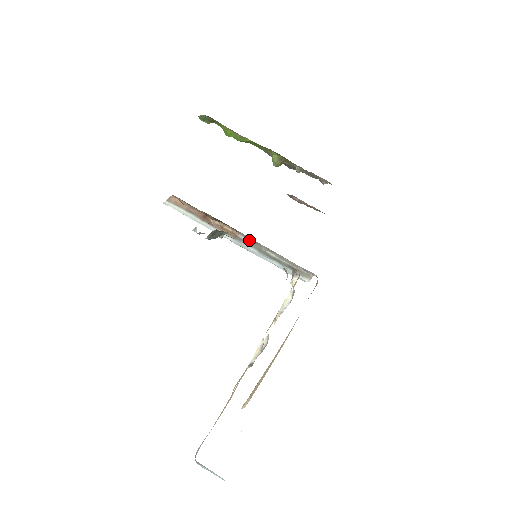
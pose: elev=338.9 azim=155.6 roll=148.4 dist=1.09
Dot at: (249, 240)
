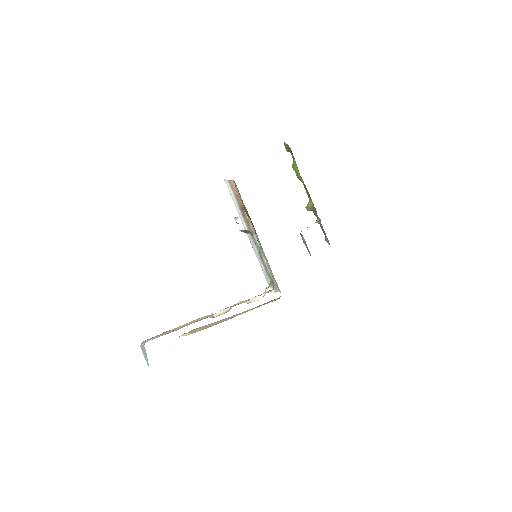
Dot at: (258, 242)
